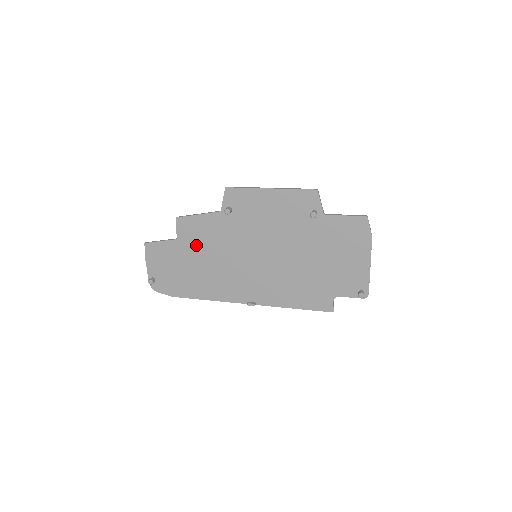
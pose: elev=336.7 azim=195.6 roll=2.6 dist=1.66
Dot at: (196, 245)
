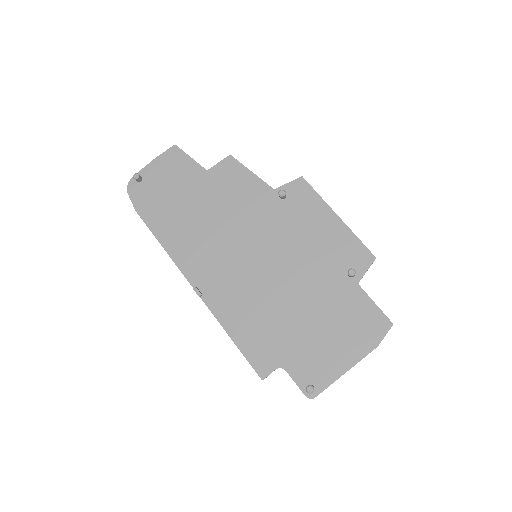
Dot at: (217, 192)
